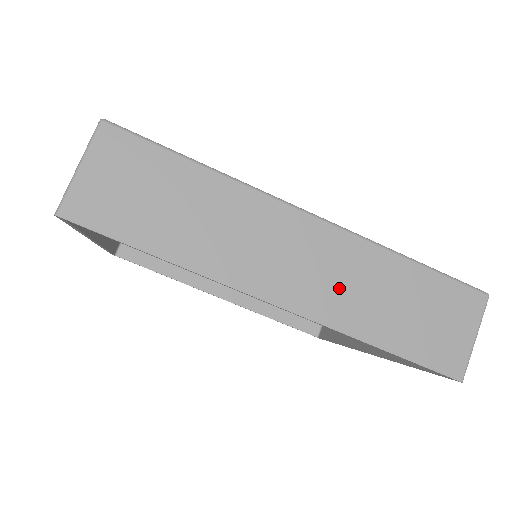
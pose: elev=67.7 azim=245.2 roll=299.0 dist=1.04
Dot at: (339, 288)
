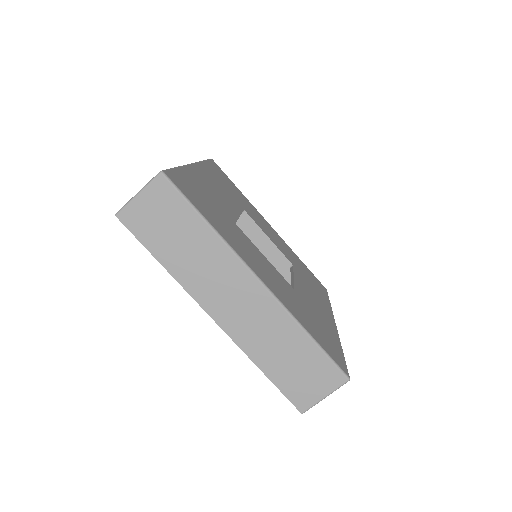
Dot at: (255, 329)
